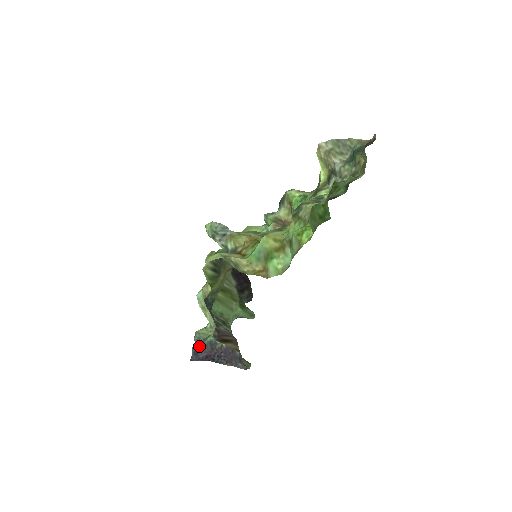
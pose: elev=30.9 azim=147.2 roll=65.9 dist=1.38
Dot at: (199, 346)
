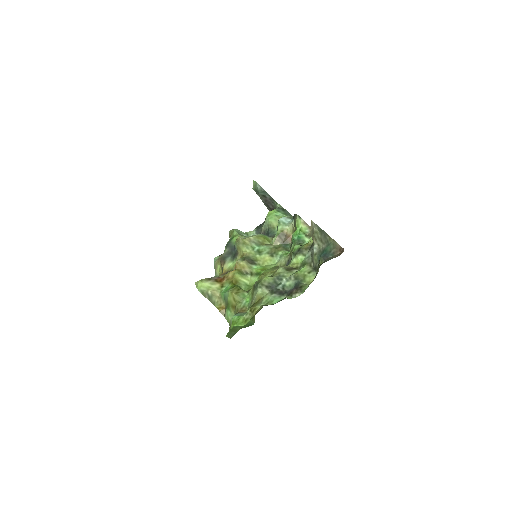
Dot at: occluded
